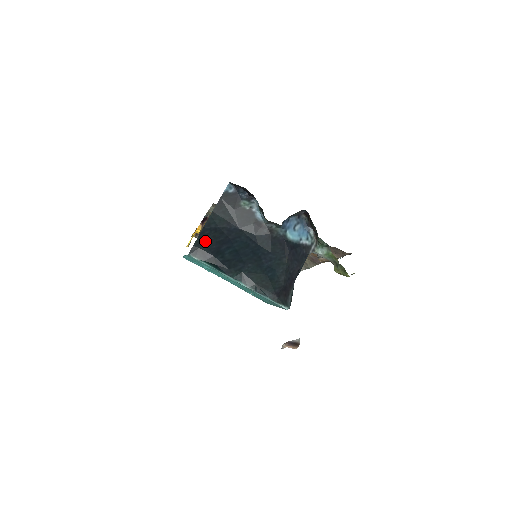
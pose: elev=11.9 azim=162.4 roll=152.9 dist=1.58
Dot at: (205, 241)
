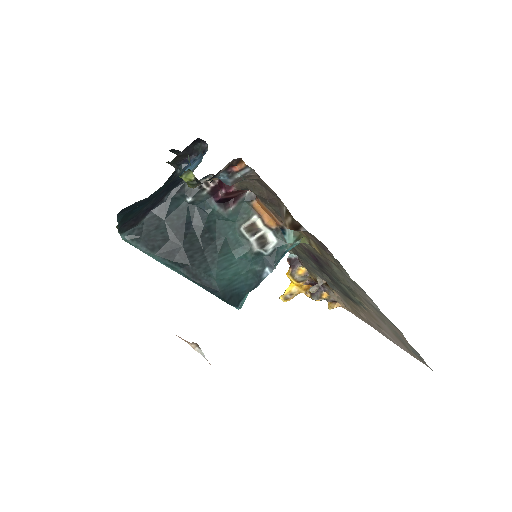
Dot at: occluded
